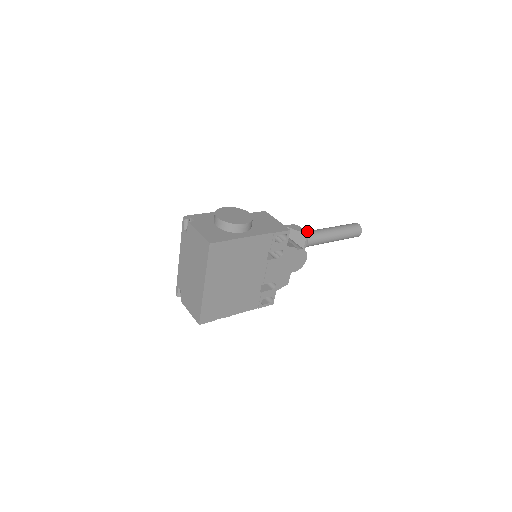
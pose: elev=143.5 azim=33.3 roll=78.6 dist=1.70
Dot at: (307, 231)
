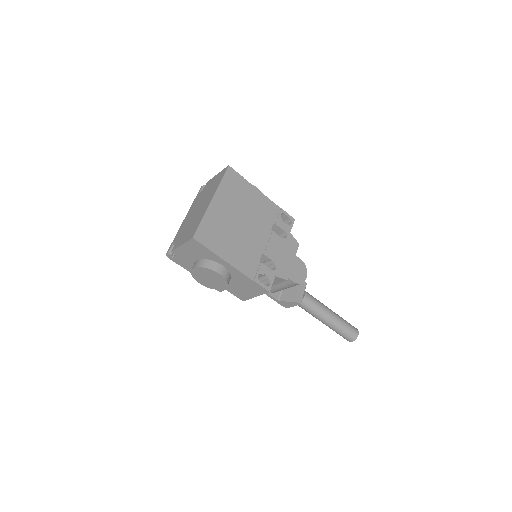
Dot at: occluded
